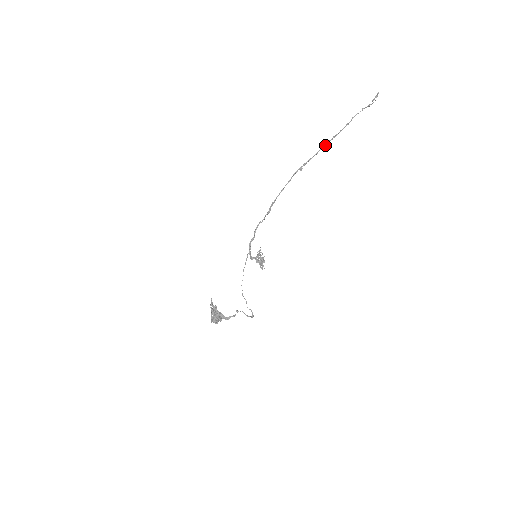
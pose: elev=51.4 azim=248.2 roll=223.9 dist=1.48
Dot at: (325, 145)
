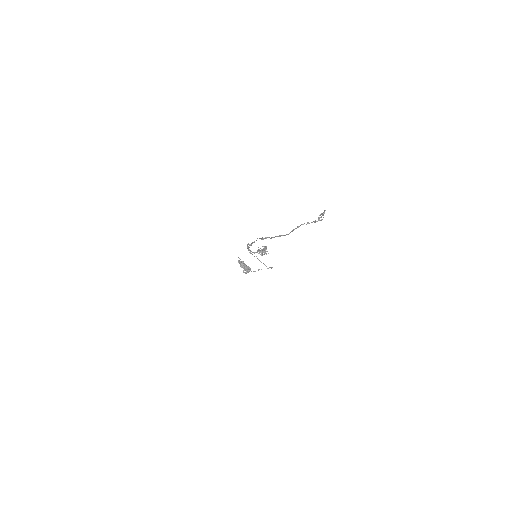
Dot at: occluded
